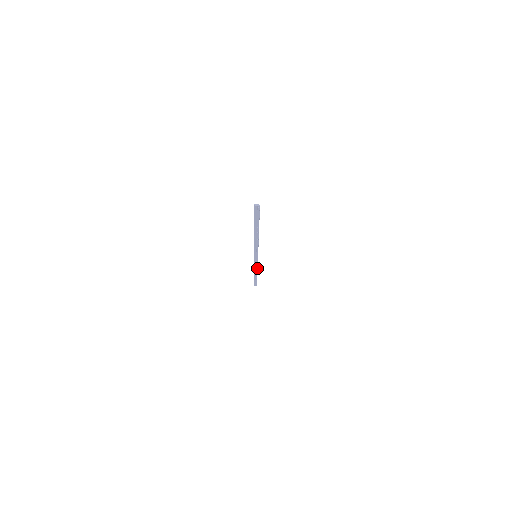
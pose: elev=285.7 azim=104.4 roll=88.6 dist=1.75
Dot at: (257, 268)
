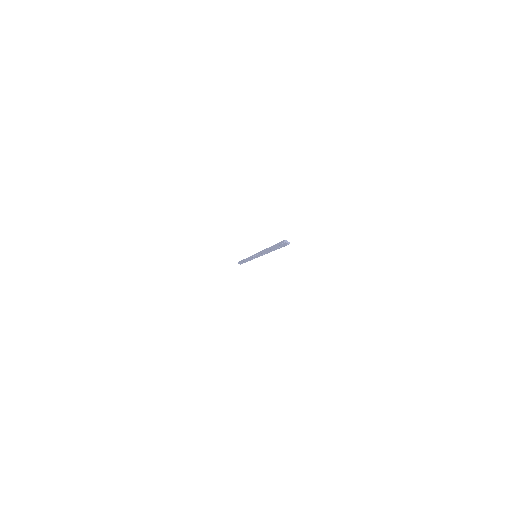
Dot at: (250, 260)
